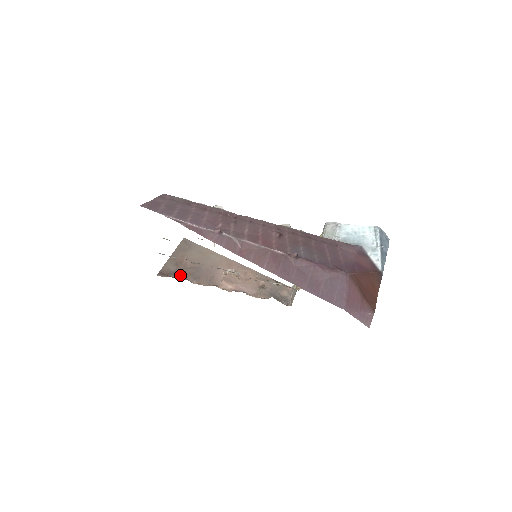
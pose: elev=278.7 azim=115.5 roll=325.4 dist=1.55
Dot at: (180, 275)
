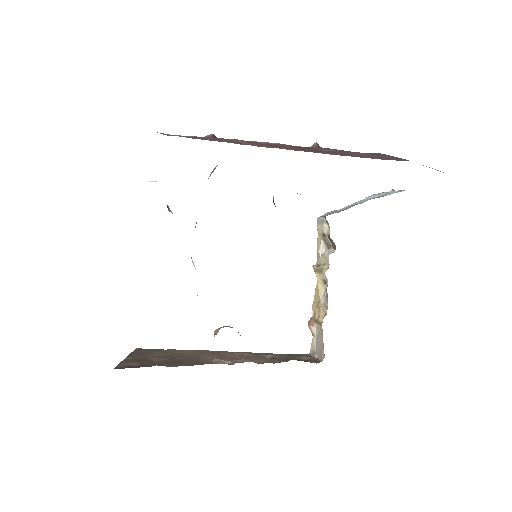
Dot at: (148, 366)
